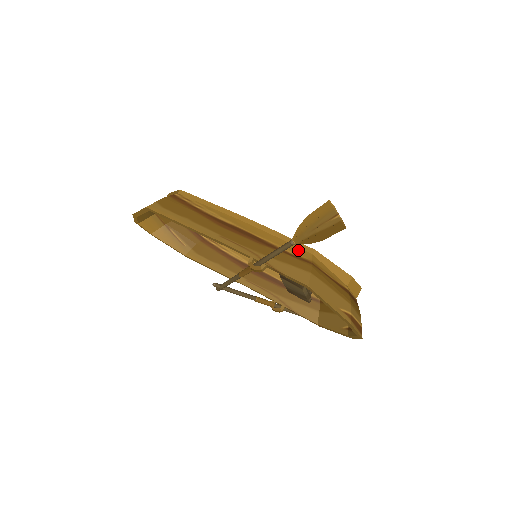
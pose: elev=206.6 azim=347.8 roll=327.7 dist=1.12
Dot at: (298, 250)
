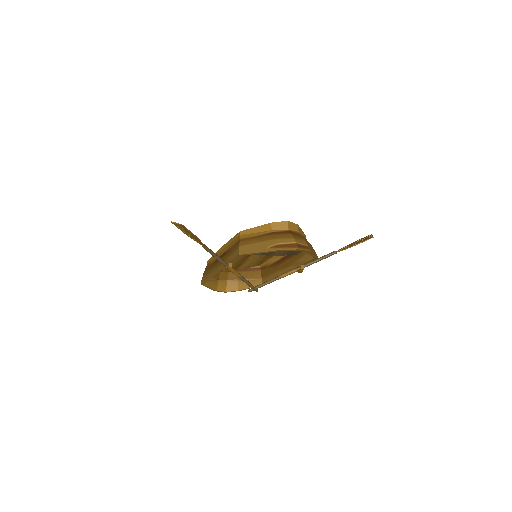
Dot at: (236, 240)
